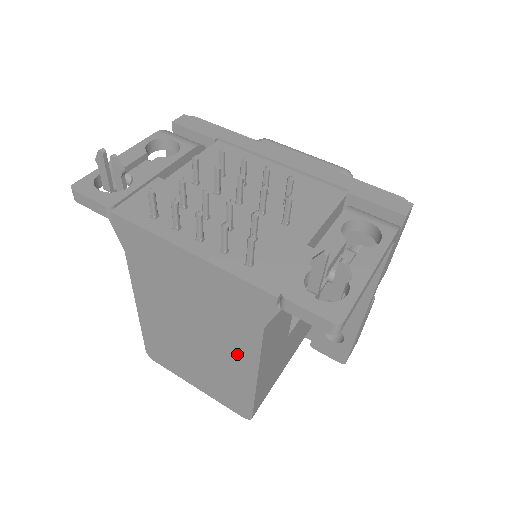
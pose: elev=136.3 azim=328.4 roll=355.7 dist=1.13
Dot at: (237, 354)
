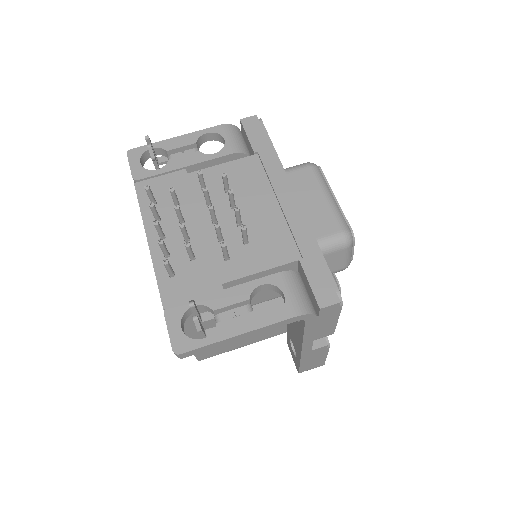
Dot at: occluded
